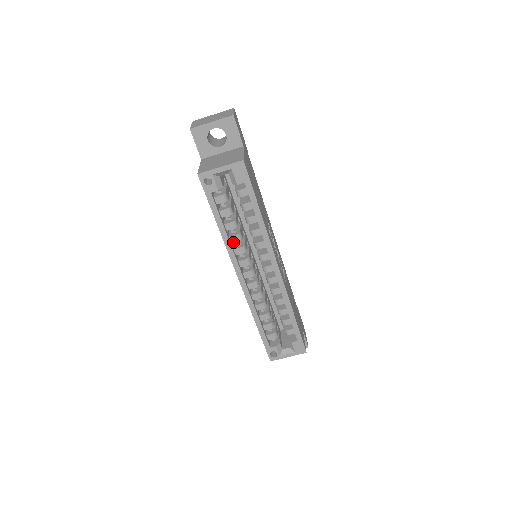
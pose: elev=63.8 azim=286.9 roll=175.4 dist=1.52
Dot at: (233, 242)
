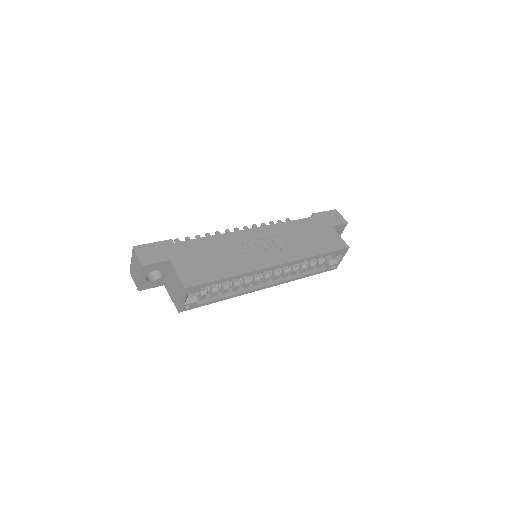
Dot at: (238, 289)
